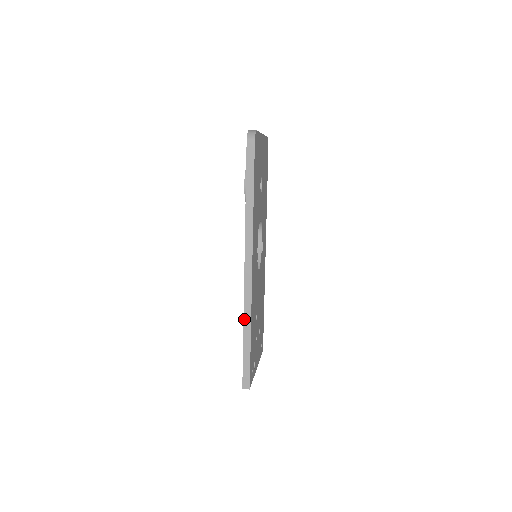
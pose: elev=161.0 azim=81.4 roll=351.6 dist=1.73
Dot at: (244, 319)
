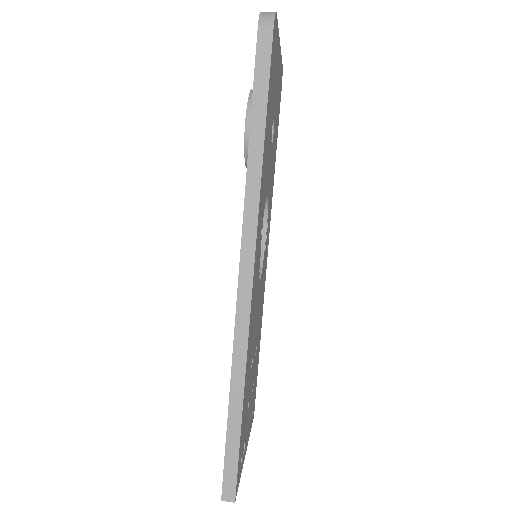
Dot at: (232, 368)
